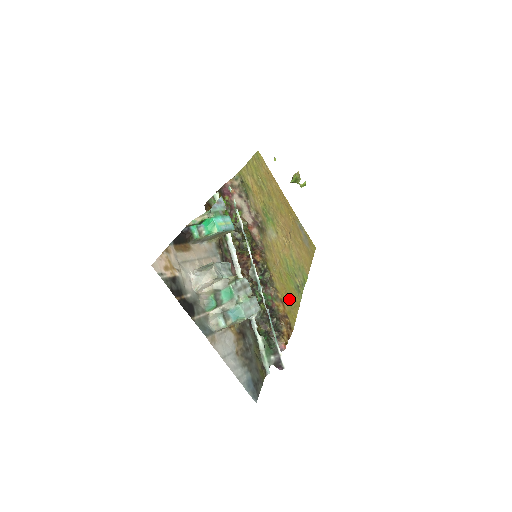
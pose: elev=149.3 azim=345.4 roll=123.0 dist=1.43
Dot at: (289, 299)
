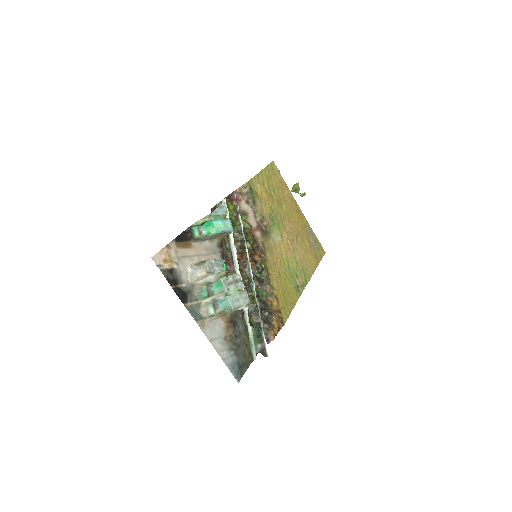
Dot at: (285, 296)
